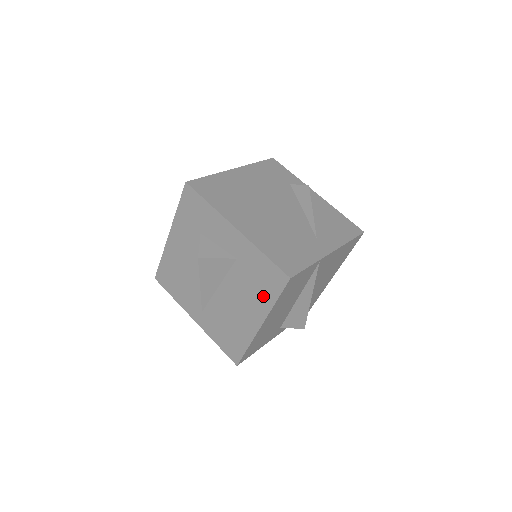
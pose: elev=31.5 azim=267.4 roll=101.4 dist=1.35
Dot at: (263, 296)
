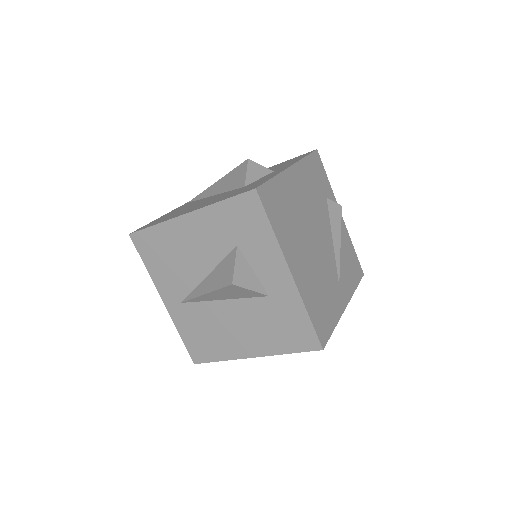
Dot at: (277, 341)
